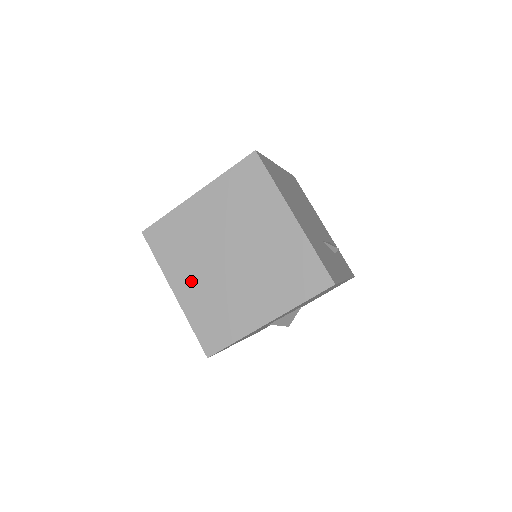
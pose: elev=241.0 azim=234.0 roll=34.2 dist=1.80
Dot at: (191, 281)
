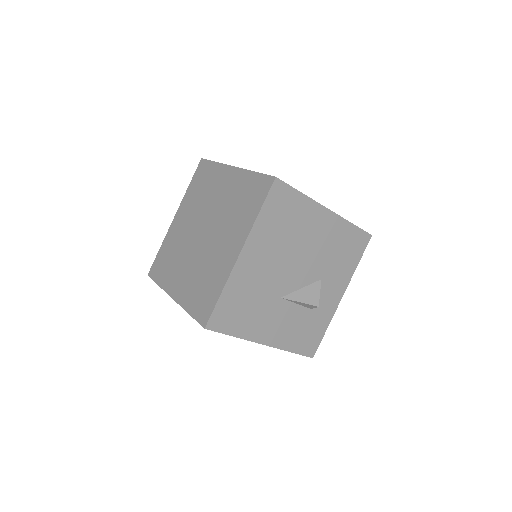
Dot at: (182, 277)
